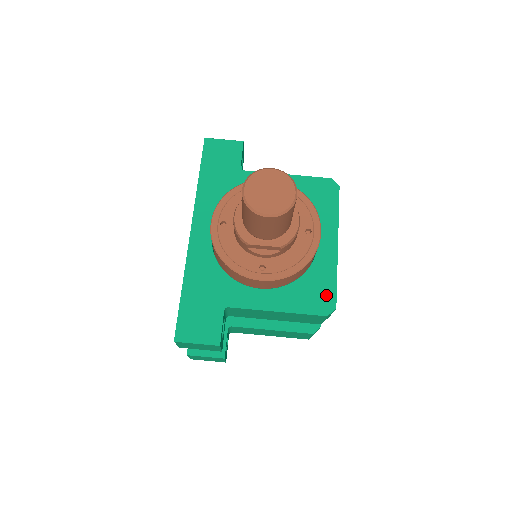
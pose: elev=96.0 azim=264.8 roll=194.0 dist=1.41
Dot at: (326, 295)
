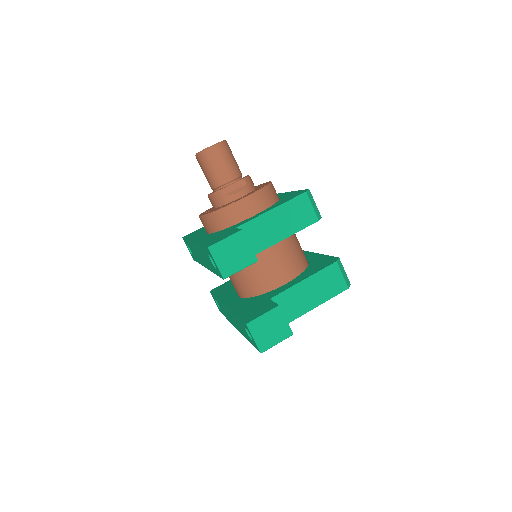
Dot at: (298, 193)
